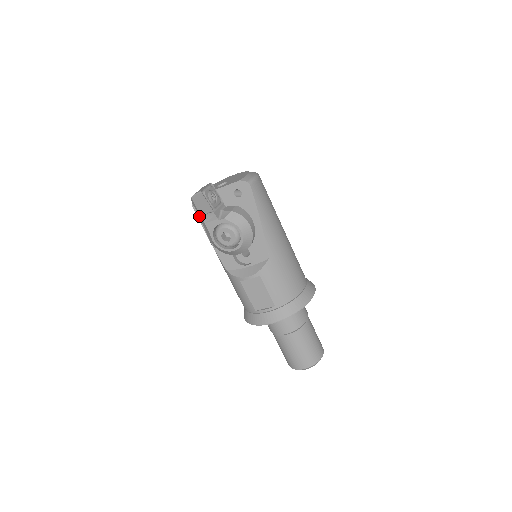
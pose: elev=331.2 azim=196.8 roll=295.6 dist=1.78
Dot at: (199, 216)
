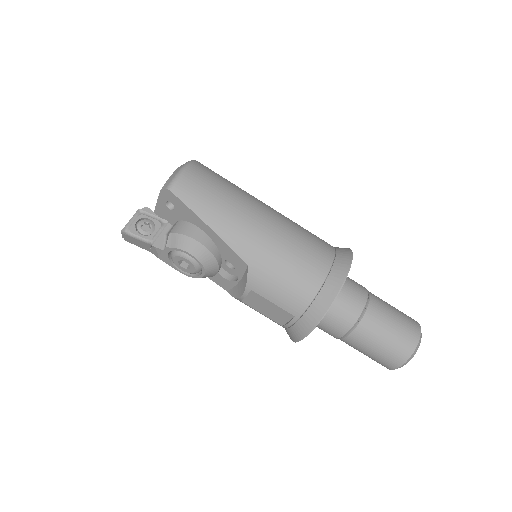
Dot at: occluded
